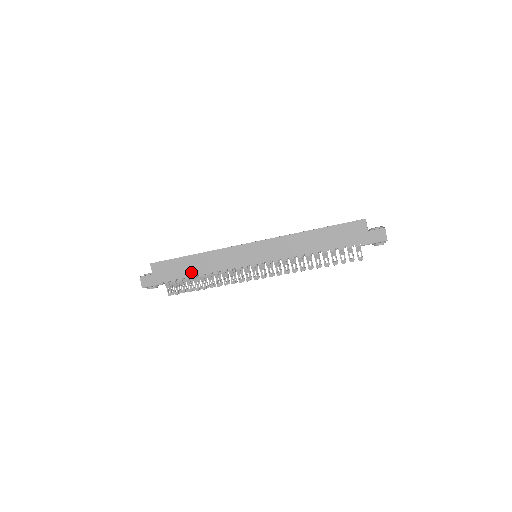
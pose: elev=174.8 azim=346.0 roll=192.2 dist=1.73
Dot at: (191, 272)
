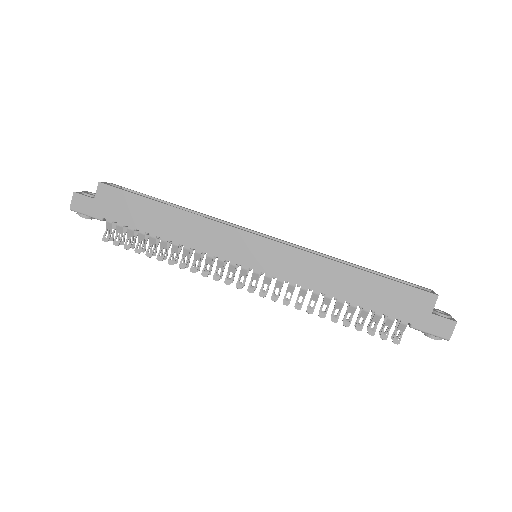
Dot at: (152, 227)
